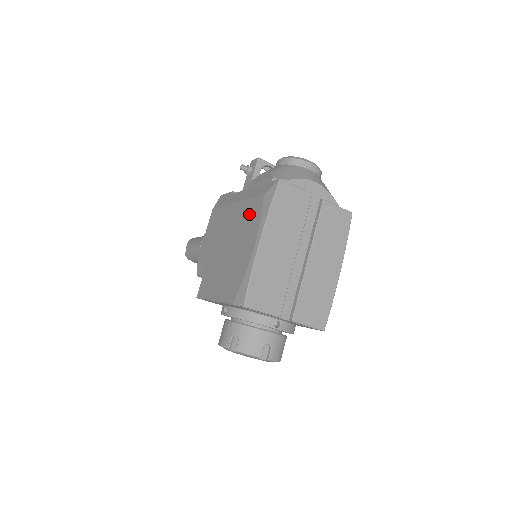
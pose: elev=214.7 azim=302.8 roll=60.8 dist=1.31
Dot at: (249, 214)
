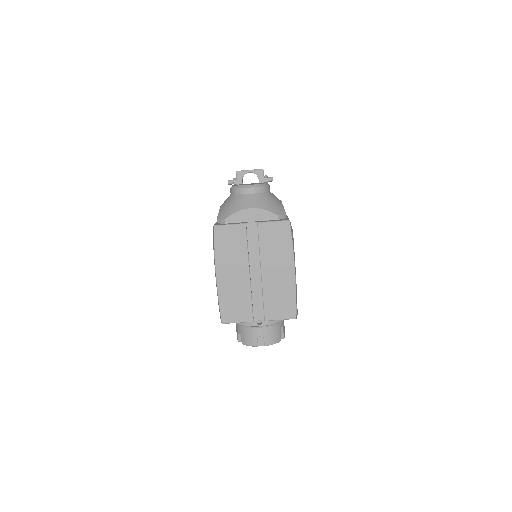
Dot at: occluded
